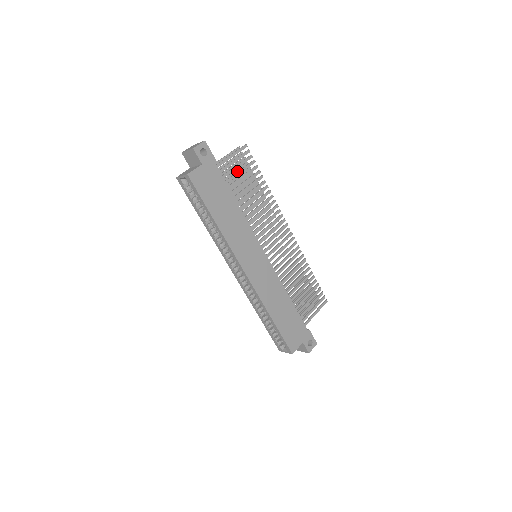
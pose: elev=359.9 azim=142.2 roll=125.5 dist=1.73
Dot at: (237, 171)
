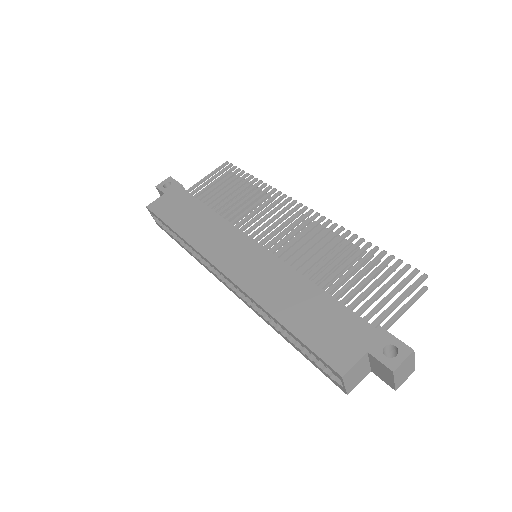
Dot at: occluded
